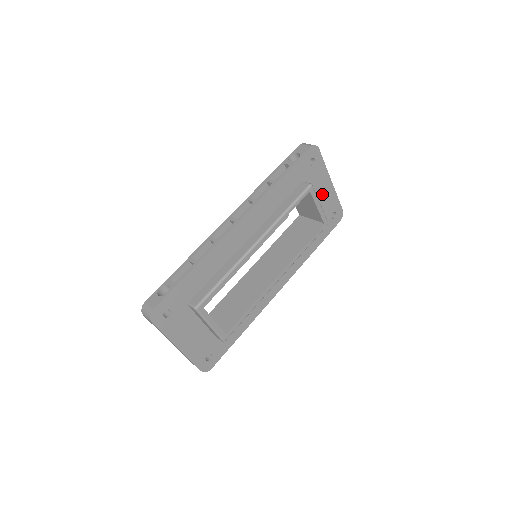
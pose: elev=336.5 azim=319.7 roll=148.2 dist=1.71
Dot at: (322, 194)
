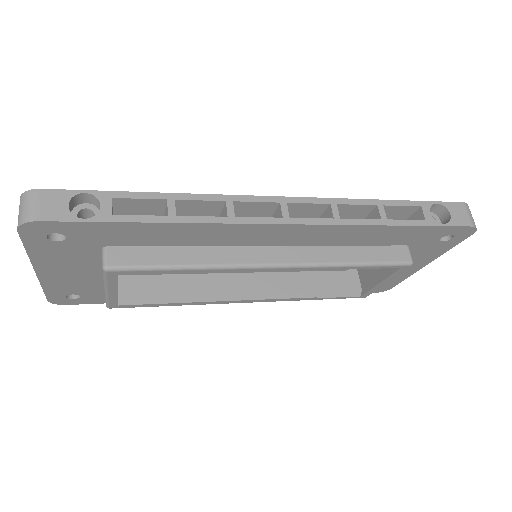
Dot at: occluded
